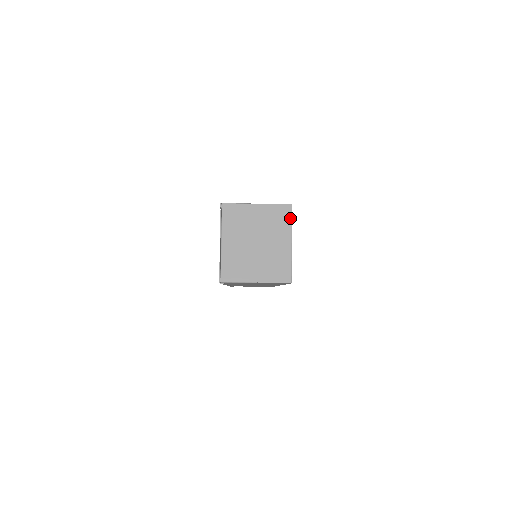
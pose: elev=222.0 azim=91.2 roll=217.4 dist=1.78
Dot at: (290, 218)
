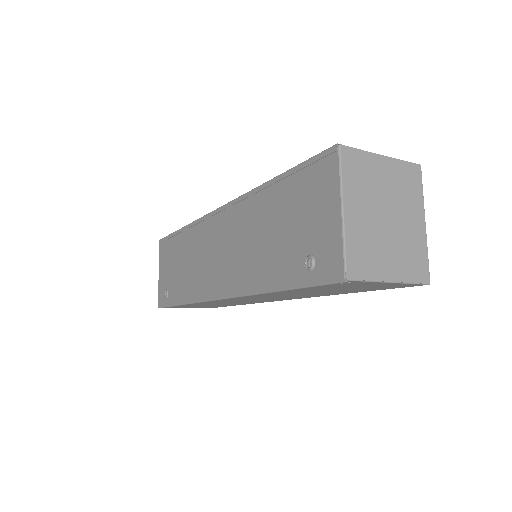
Dot at: (421, 185)
